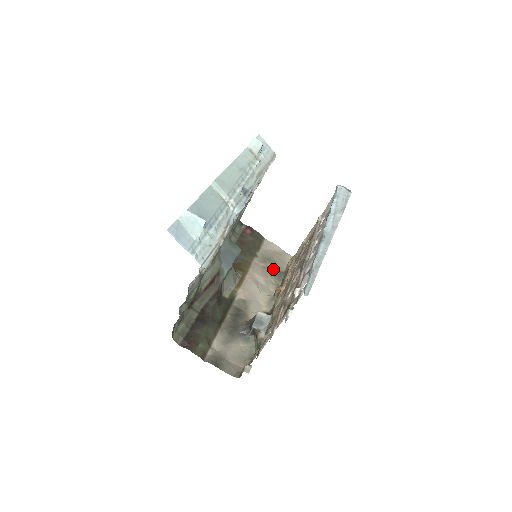
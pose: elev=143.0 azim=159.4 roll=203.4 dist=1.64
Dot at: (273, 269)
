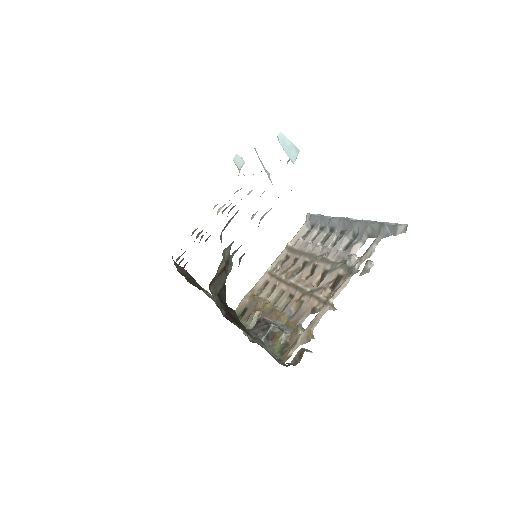
Dot at: occluded
